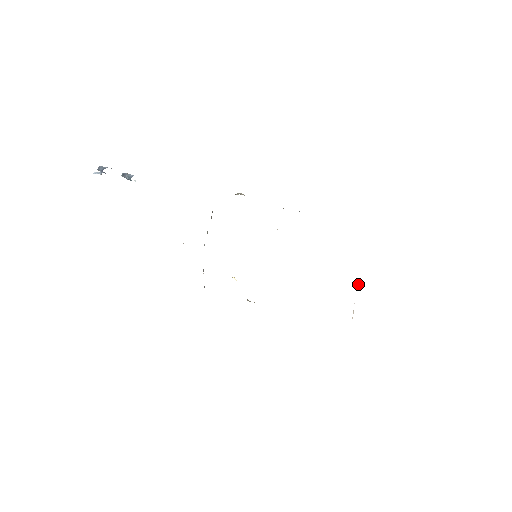
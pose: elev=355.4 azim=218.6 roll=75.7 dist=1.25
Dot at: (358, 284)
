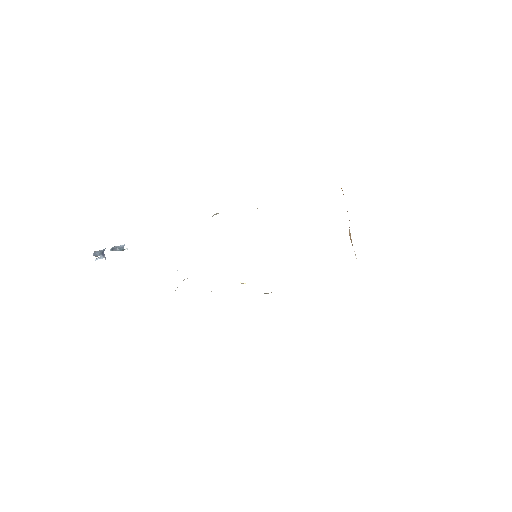
Dot at: (350, 234)
